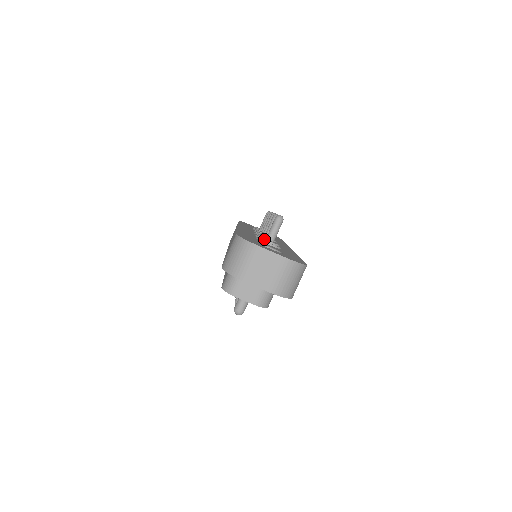
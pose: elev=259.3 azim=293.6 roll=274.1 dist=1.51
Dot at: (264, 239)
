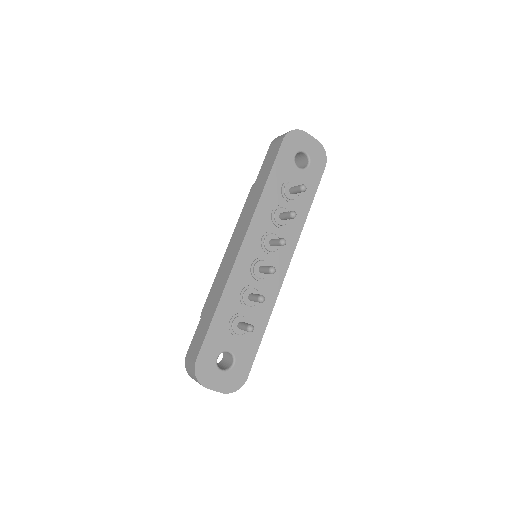
Dot at: (233, 331)
